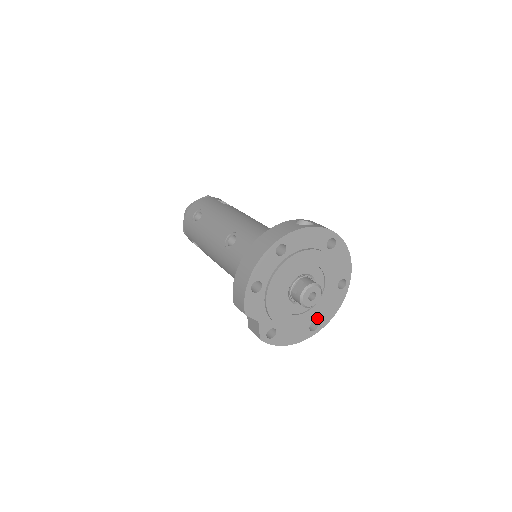
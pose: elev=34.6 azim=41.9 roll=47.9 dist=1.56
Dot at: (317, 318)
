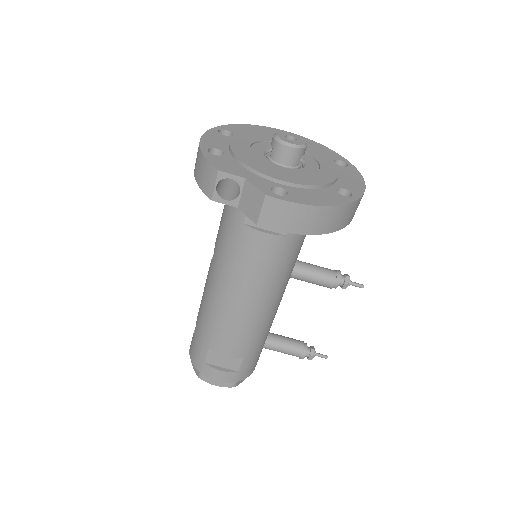
Dot at: (340, 186)
